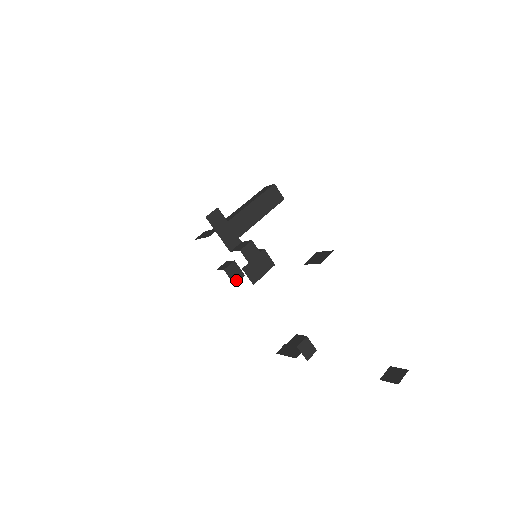
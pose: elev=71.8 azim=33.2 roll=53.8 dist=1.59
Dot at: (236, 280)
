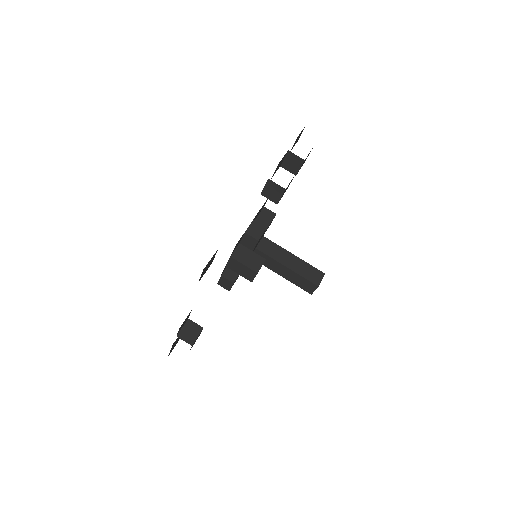
Dot at: (226, 276)
